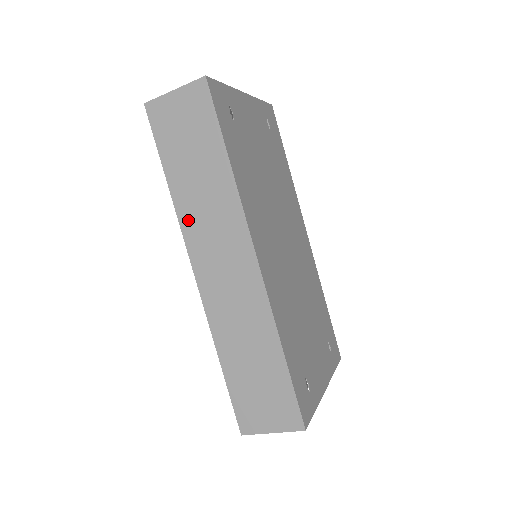
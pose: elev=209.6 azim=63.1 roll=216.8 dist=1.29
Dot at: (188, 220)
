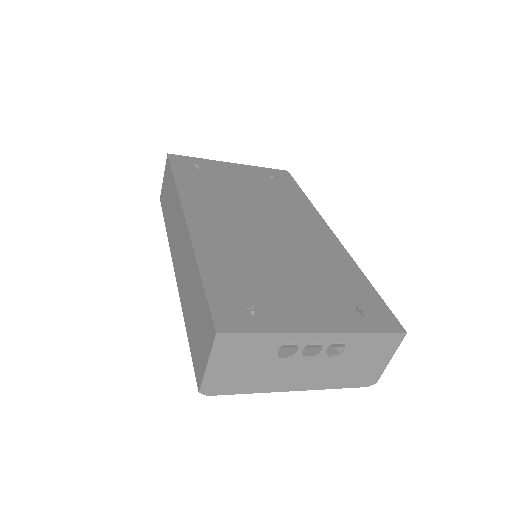
Dot at: (170, 238)
